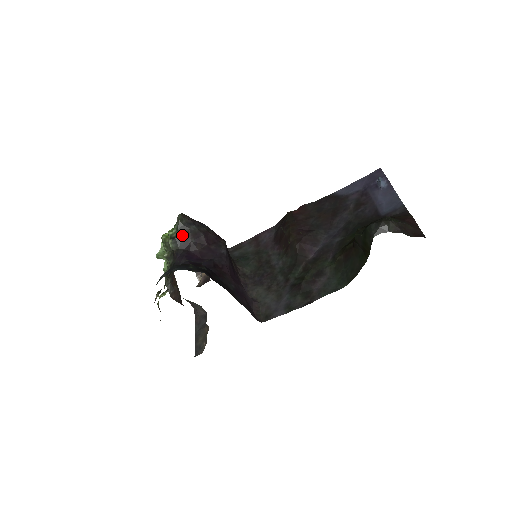
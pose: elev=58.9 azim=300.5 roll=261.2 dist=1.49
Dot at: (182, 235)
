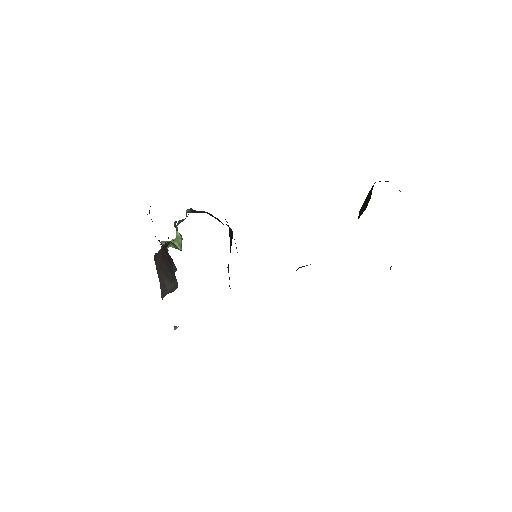
Dot at: (200, 212)
